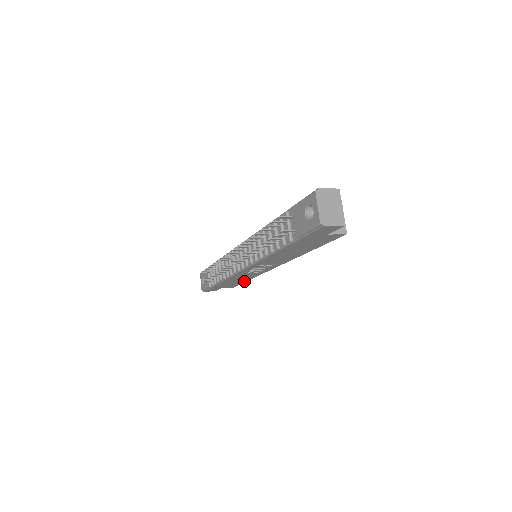
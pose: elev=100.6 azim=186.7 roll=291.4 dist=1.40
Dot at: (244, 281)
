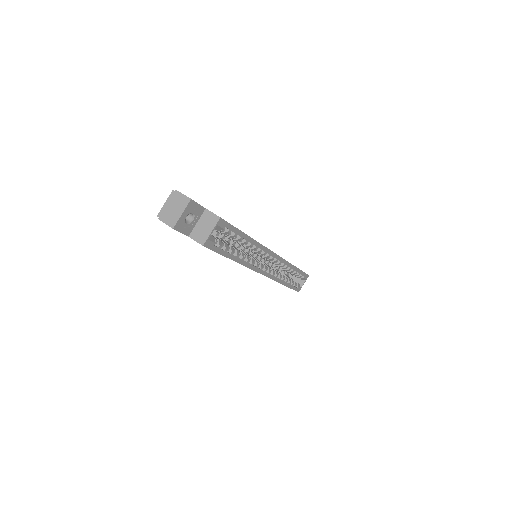
Dot at: (286, 285)
